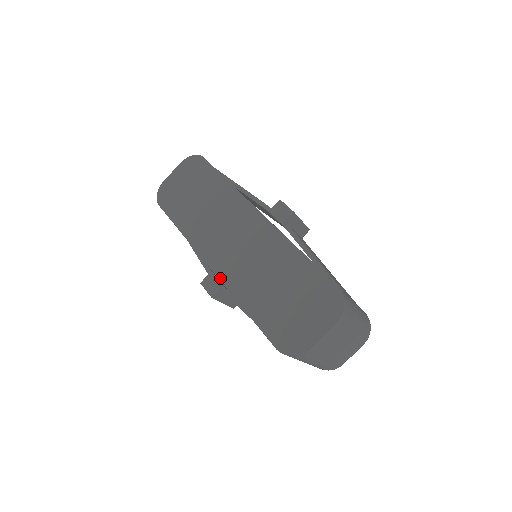
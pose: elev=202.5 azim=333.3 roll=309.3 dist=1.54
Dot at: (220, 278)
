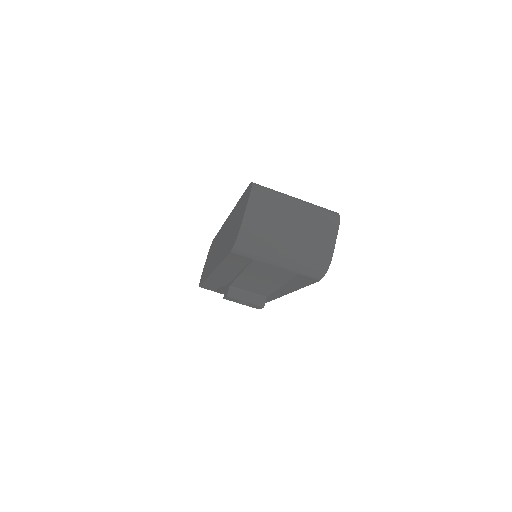
Dot at: (214, 269)
